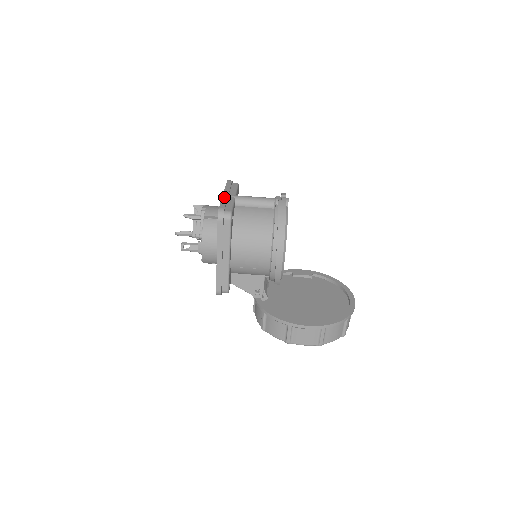
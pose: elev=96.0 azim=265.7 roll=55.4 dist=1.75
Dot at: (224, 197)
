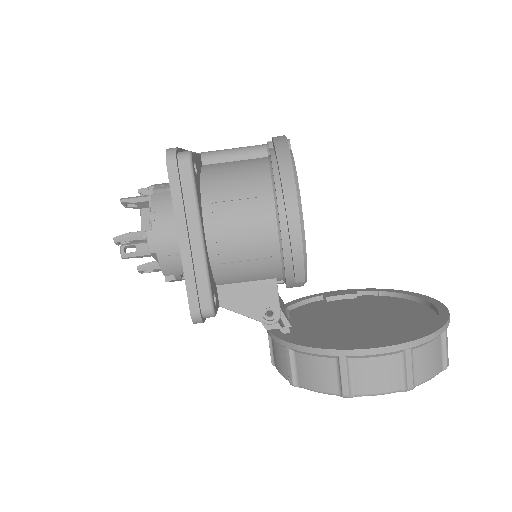
Dot at: occluded
